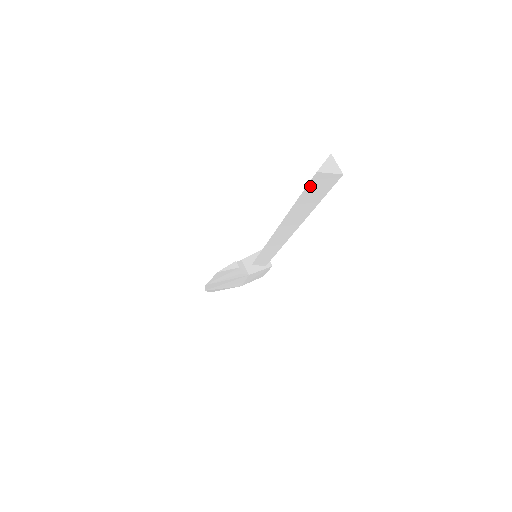
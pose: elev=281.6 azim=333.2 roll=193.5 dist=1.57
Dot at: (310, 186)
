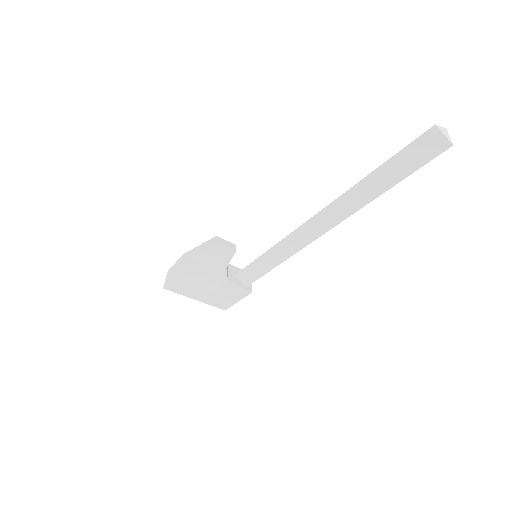
Dot at: (411, 147)
